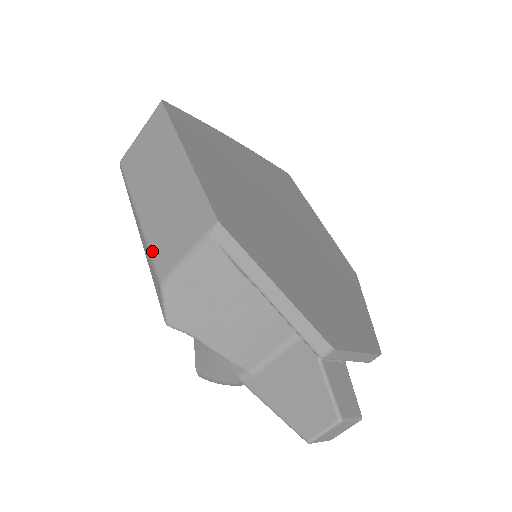
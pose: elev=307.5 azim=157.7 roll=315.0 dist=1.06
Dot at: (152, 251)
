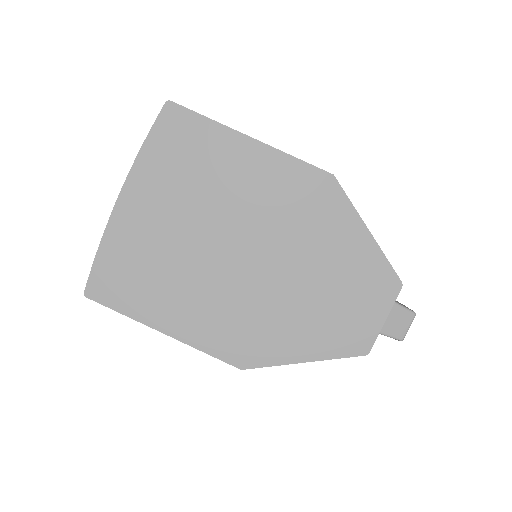
Dot at: occluded
